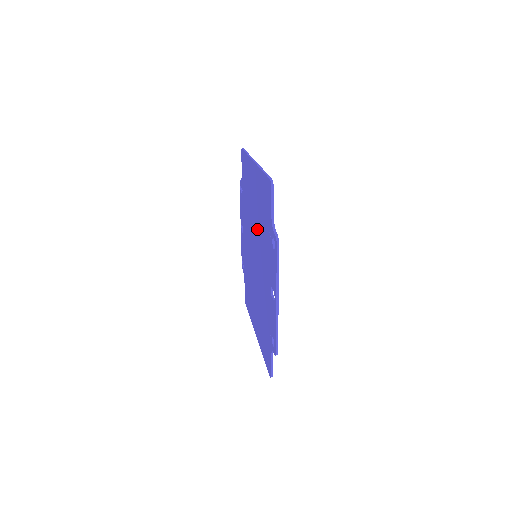
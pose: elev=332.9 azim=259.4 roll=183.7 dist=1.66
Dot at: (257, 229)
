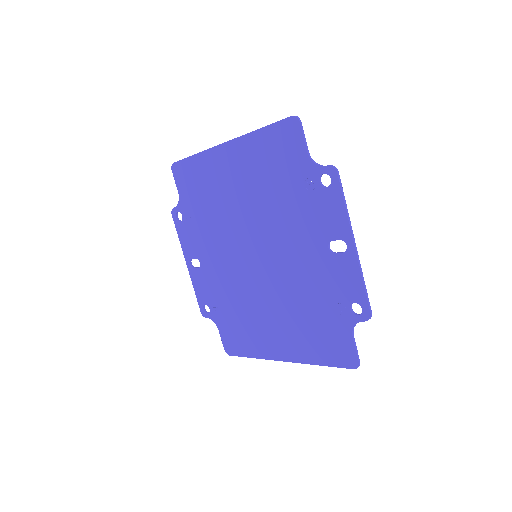
Dot at: (257, 214)
